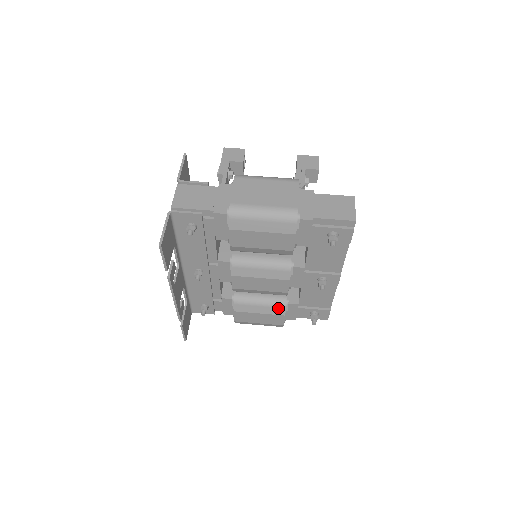
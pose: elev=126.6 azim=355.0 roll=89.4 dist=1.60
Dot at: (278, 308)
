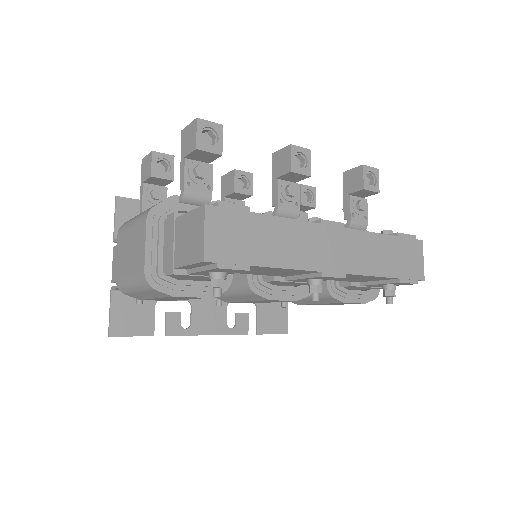
Dot at: (328, 299)
